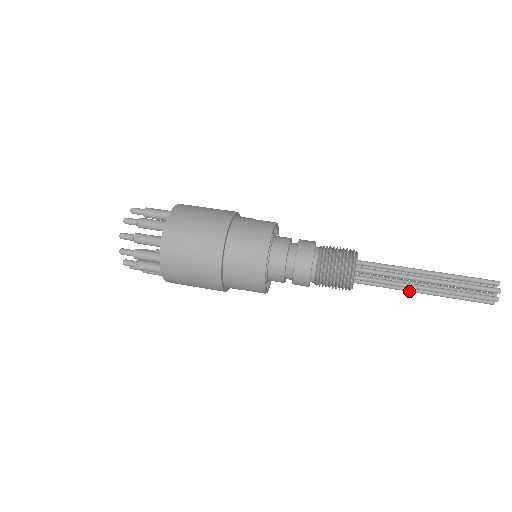
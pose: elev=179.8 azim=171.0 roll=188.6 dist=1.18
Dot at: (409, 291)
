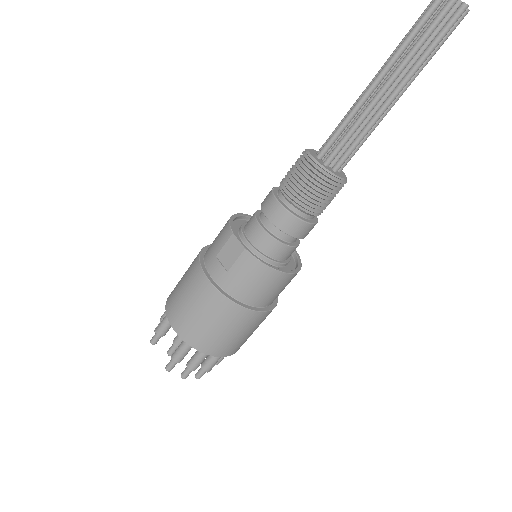
Dot at: occluded
